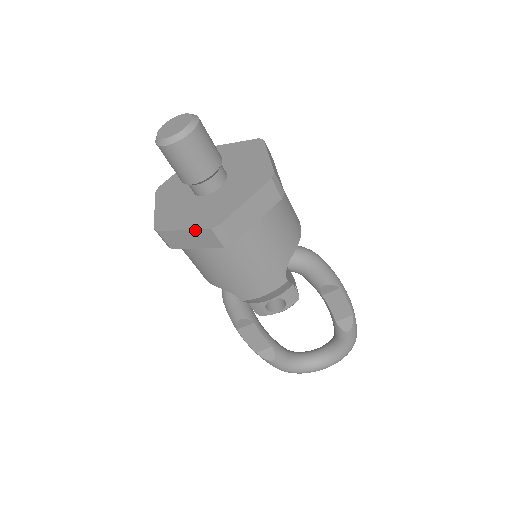
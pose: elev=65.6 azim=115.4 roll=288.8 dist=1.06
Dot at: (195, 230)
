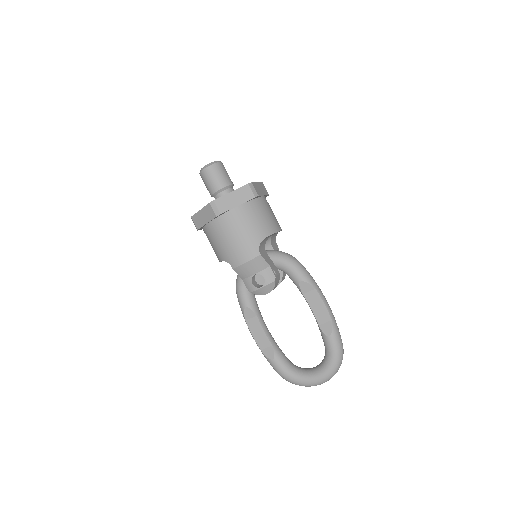
Dot at: (204, 208)
